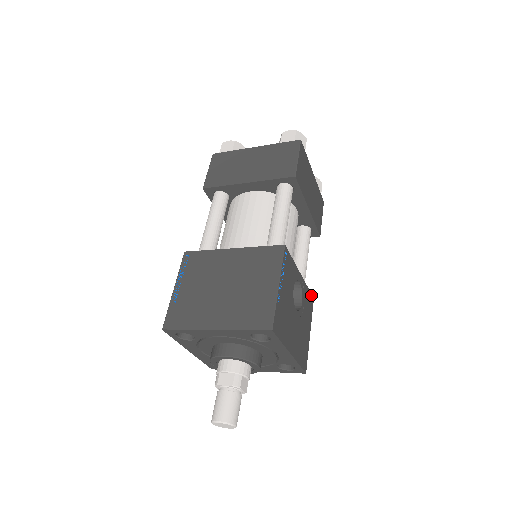
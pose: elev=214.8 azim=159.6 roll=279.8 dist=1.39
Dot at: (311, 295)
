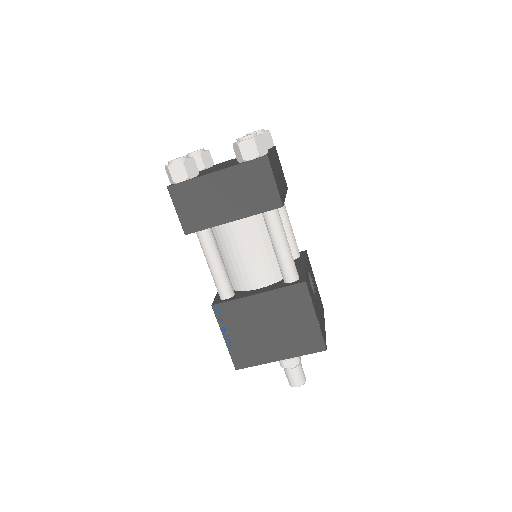
Dot at: (306, 254)
